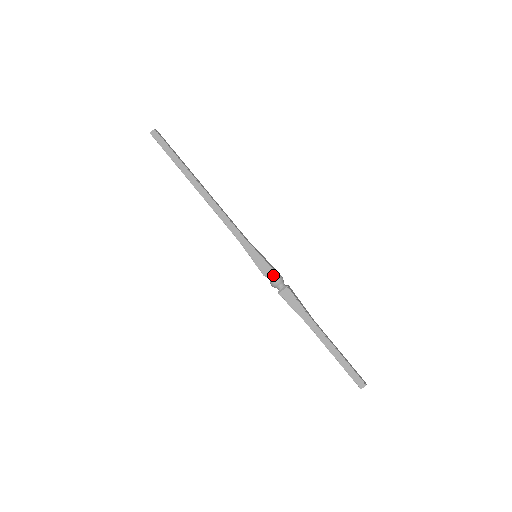
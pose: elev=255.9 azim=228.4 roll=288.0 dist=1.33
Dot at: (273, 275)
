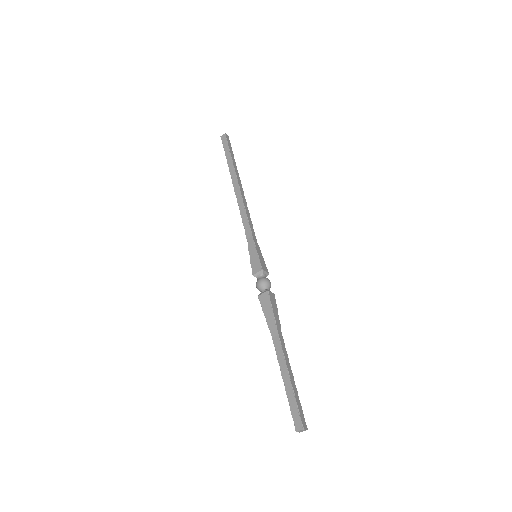
Dot at: (261, 277)
